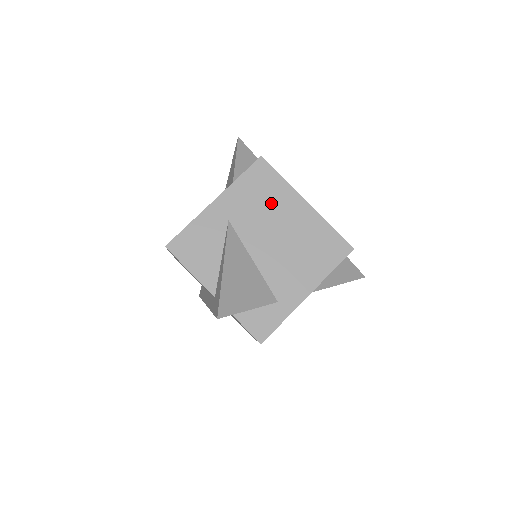
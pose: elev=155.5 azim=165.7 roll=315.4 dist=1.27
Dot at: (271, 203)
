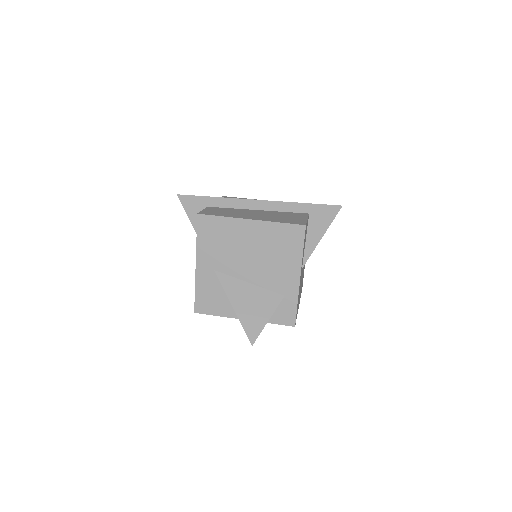
Dot at: (229, 239)
